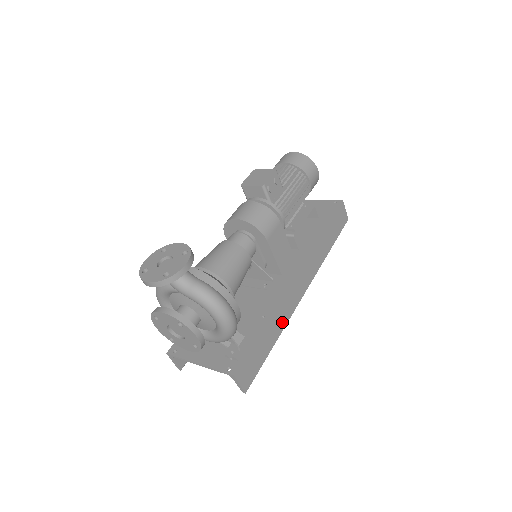
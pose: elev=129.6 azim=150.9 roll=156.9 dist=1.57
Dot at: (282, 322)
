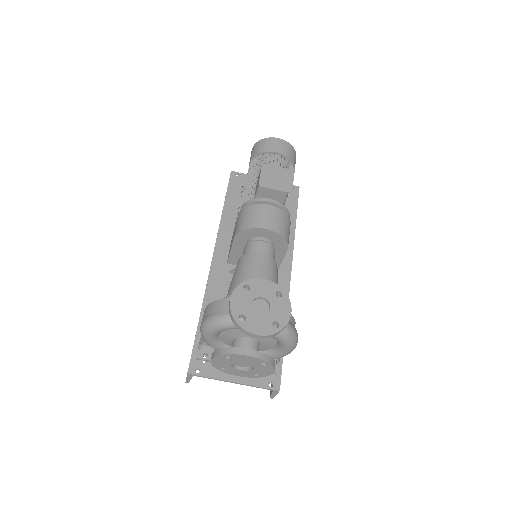
Dot at: occluded
